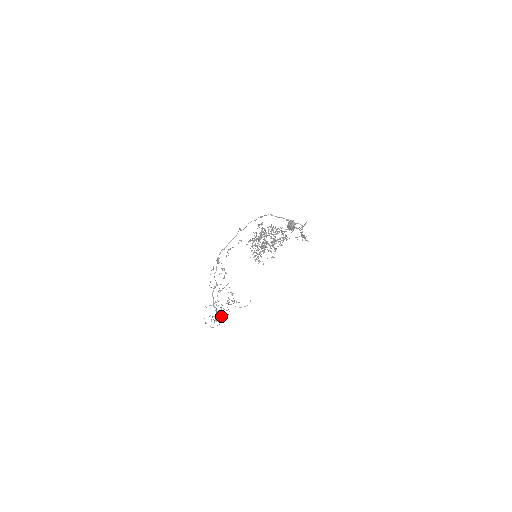
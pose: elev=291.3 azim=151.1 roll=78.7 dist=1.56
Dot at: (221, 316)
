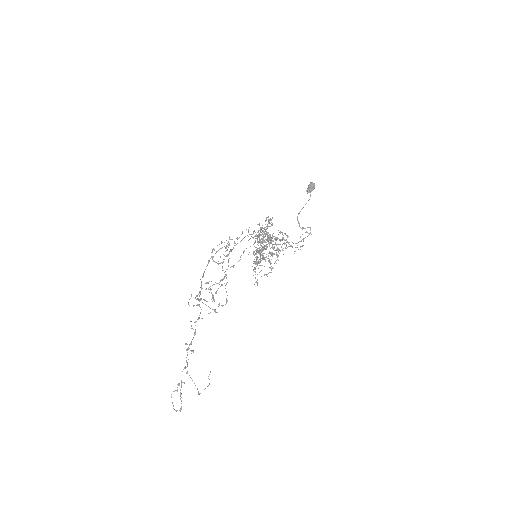
Dot at: occluded
